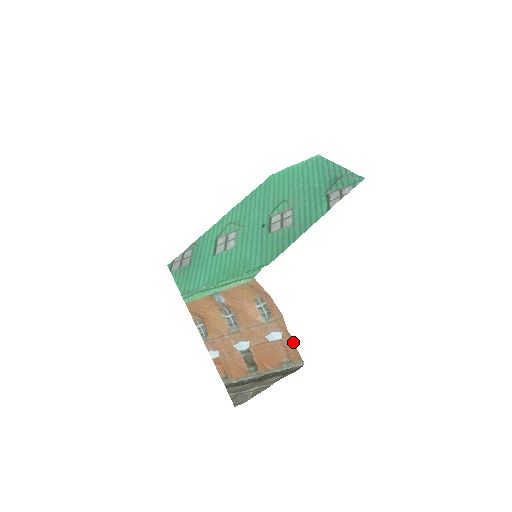
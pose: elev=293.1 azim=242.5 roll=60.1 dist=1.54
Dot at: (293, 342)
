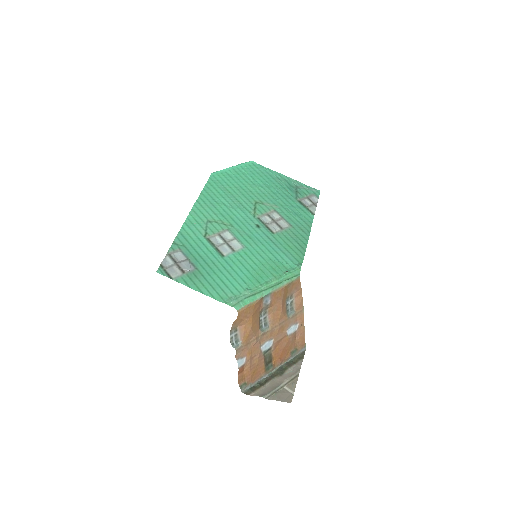
Dot at: (304, 331)
